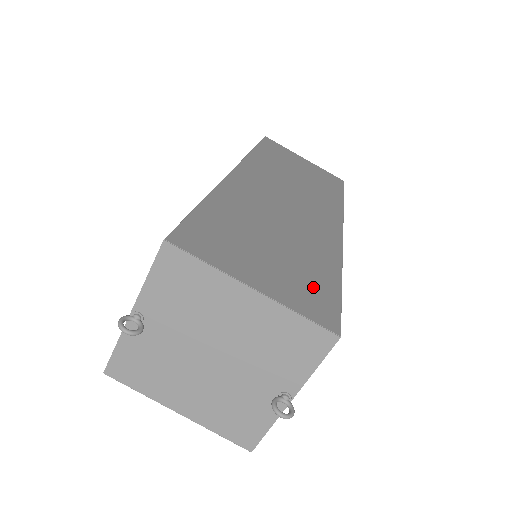
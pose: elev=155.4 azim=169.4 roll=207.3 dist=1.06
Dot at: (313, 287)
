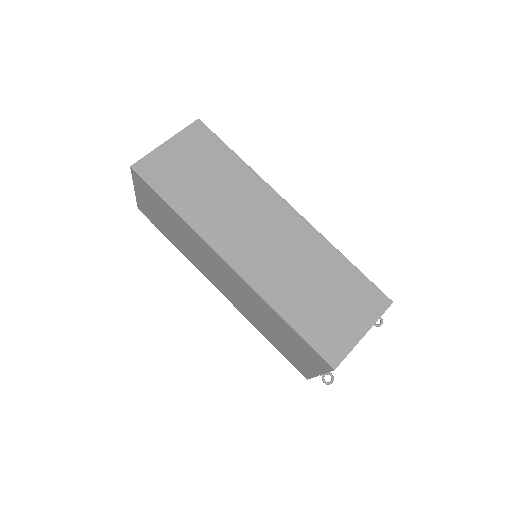
Dot at: (359, 292)
